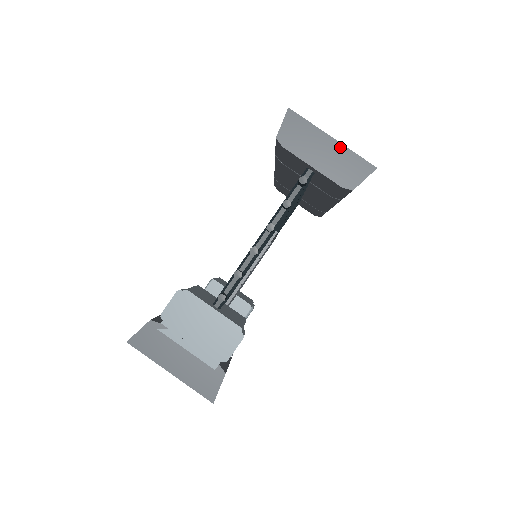
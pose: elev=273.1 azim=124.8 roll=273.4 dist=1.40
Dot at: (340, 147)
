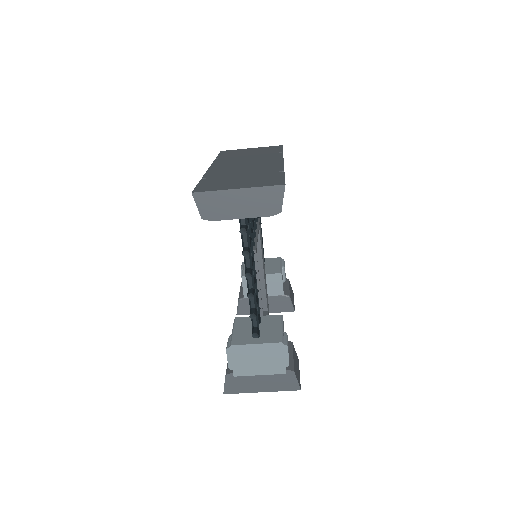
Dot at: (248, 191)
